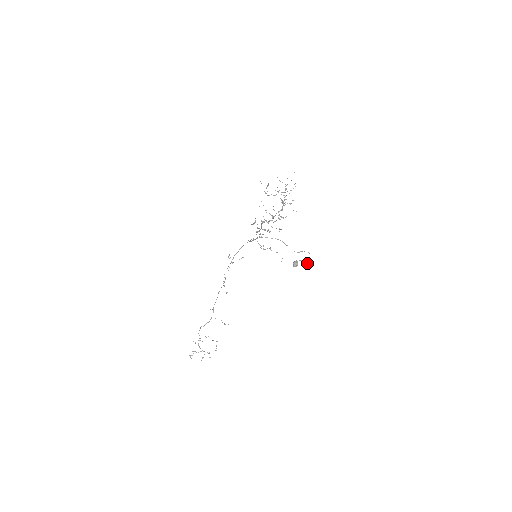
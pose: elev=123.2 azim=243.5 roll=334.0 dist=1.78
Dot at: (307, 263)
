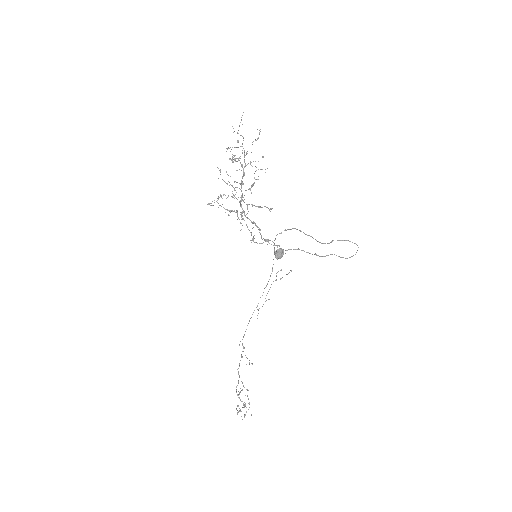
Dot at: (315, 253)
